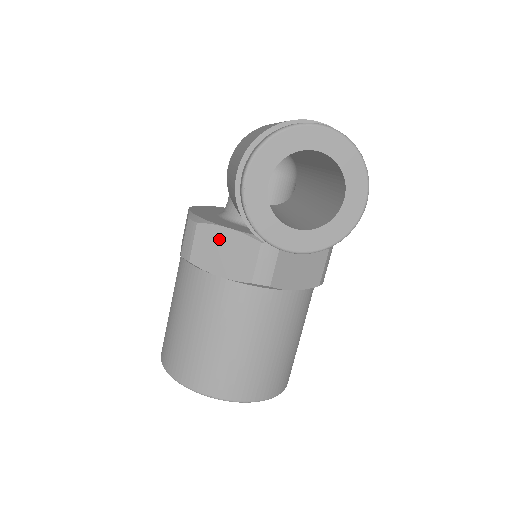
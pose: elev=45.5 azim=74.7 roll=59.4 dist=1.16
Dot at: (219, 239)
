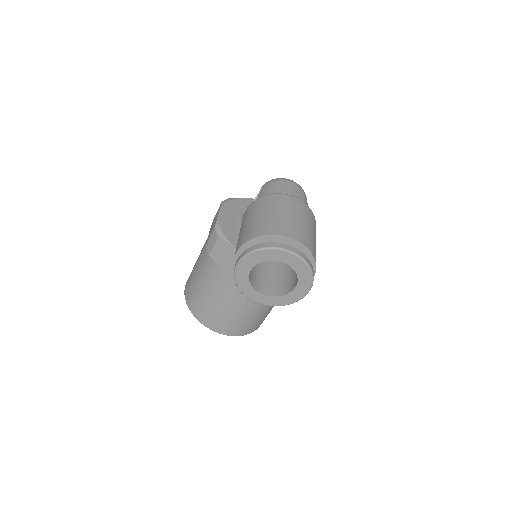
Dot at: (229, 252)
